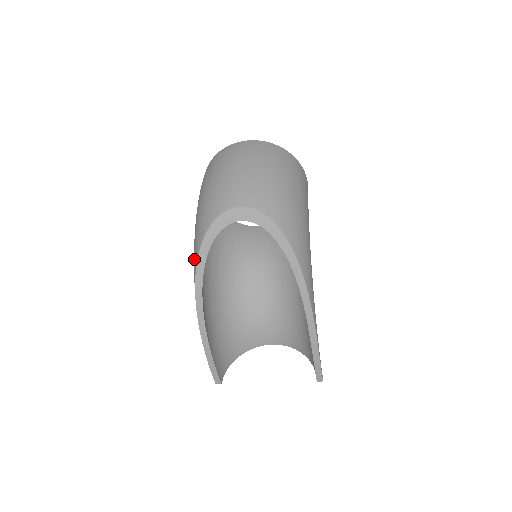
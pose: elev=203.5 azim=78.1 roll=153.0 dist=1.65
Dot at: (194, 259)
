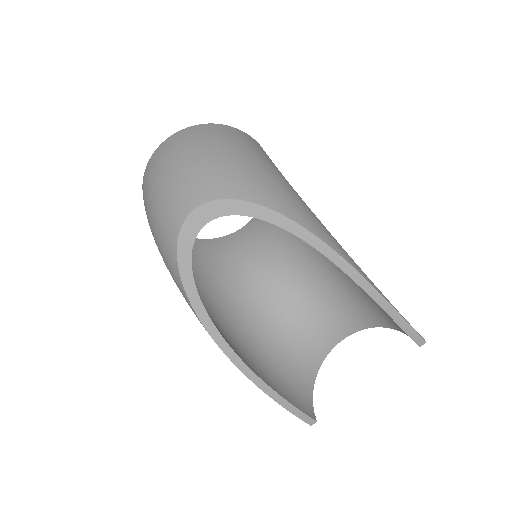
Dot at: occluded
